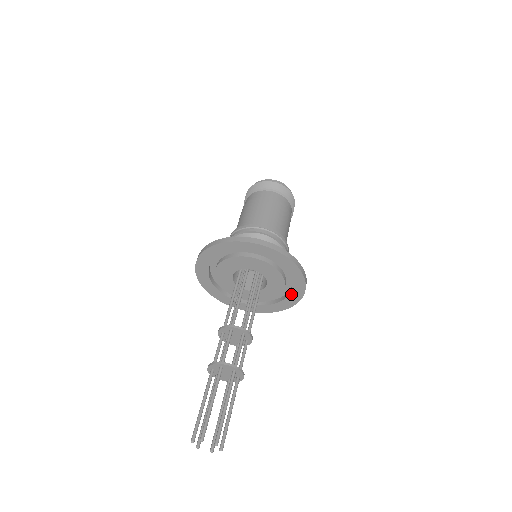
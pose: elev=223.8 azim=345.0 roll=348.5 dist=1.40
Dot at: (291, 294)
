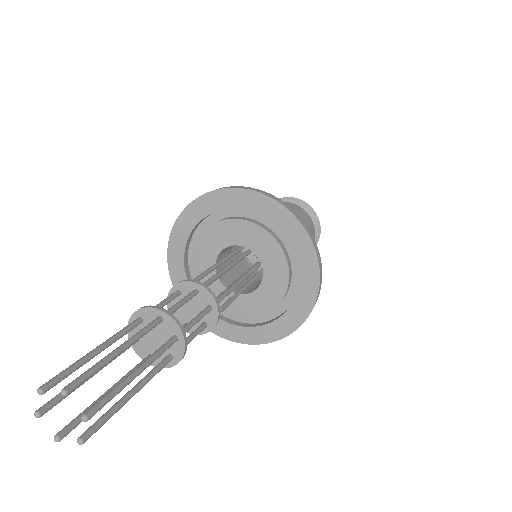
Dot at: (278, 321)
